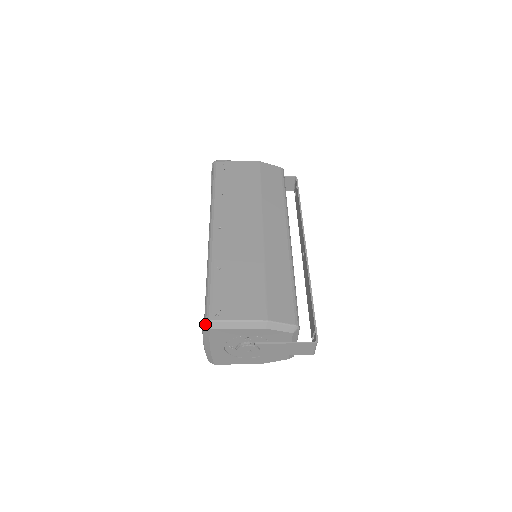
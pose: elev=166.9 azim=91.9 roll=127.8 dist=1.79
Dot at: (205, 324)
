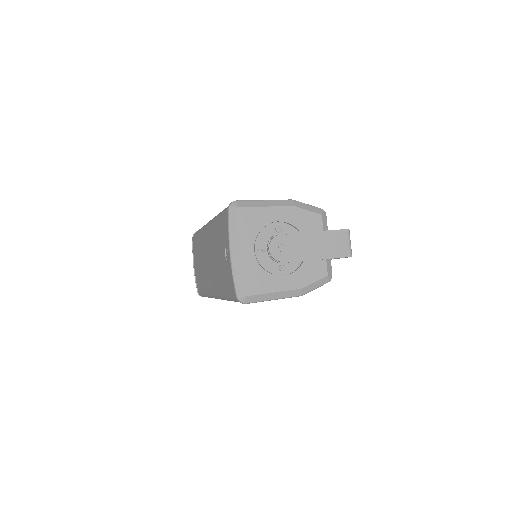
Dot at: (231, 206)
